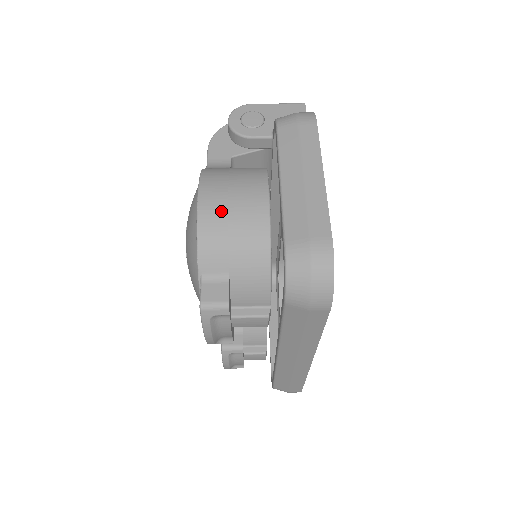
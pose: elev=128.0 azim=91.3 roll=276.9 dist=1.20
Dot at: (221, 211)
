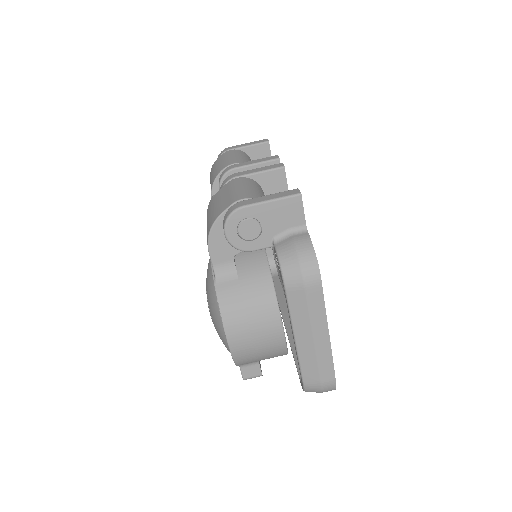
Dot at: (248, 347)
